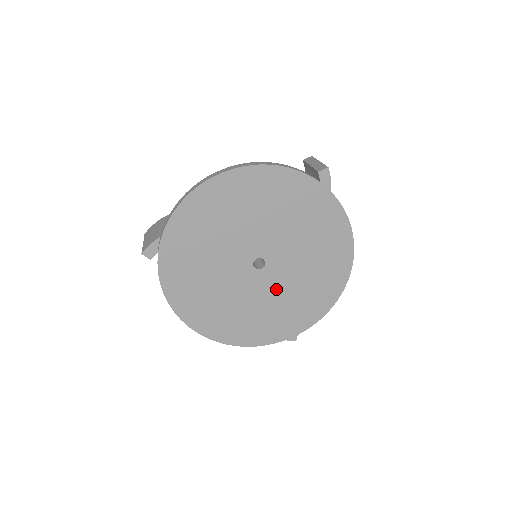
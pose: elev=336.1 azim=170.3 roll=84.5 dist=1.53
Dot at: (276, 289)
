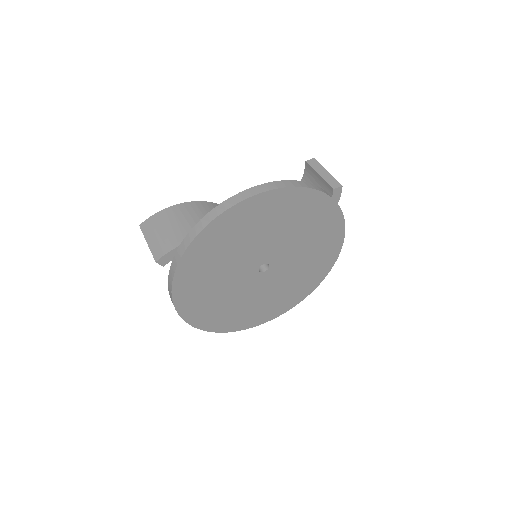
Dot at: (270, 286)
